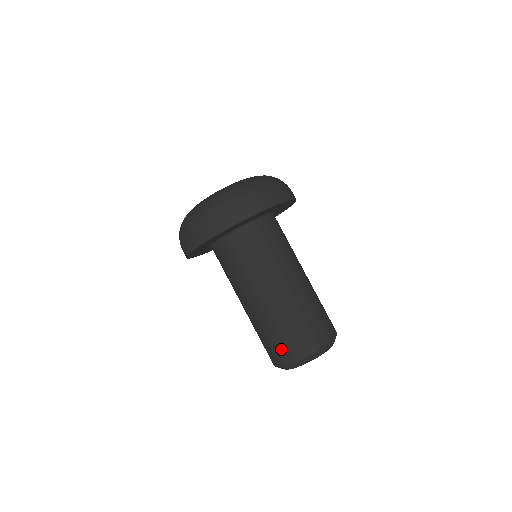
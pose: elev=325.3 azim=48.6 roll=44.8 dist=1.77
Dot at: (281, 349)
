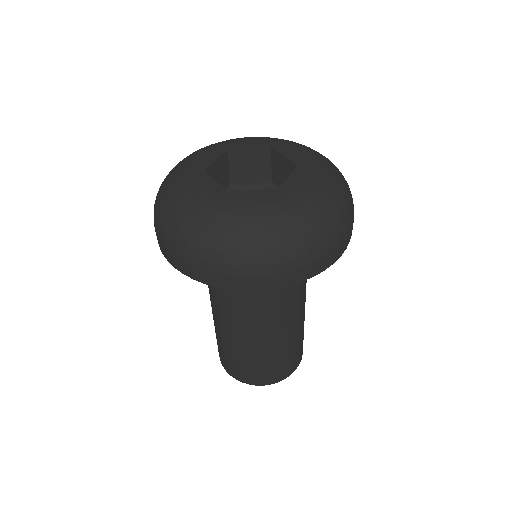
Dot at: (220, 354)
